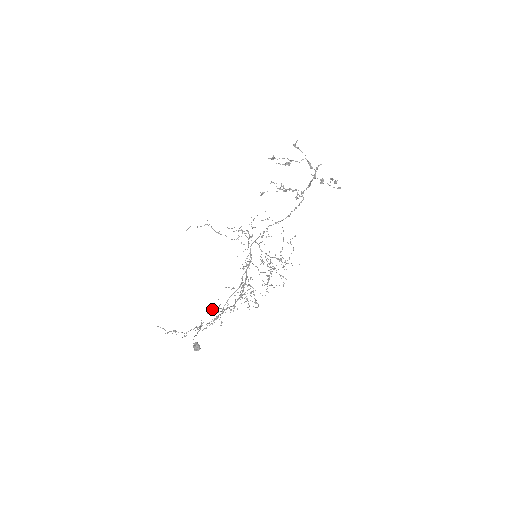
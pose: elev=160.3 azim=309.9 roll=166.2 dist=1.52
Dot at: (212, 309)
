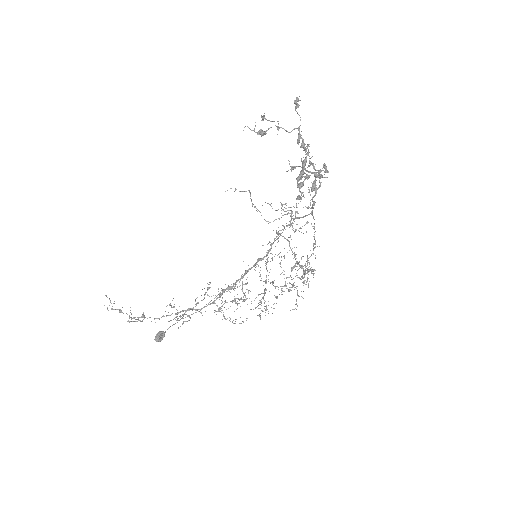
Dot at: occluded
